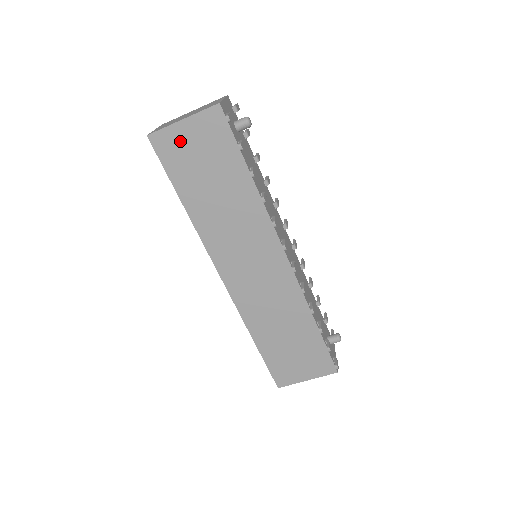
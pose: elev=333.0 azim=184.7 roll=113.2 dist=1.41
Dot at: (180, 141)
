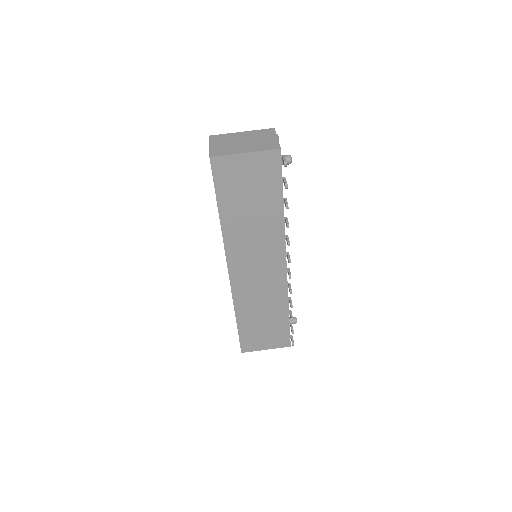
Dot at: (236, 168)
